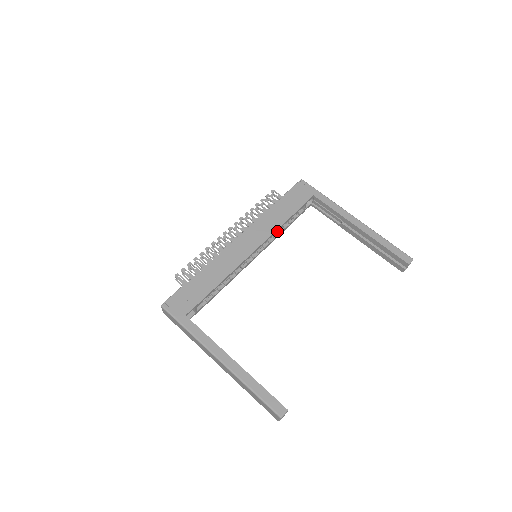
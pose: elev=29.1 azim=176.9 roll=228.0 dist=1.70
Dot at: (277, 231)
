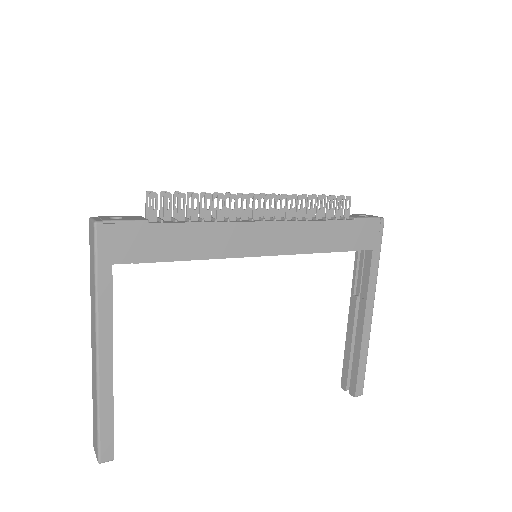
Dot at: occluded
